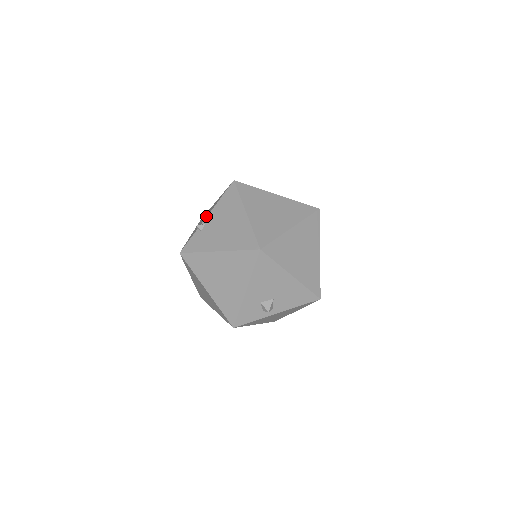
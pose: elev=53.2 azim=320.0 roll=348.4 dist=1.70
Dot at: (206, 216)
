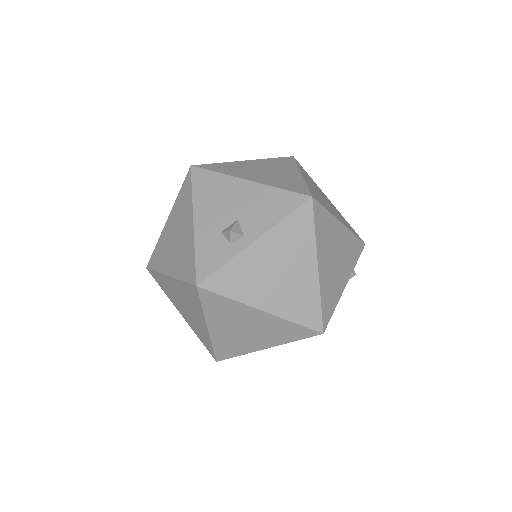
Dot at: occluded
